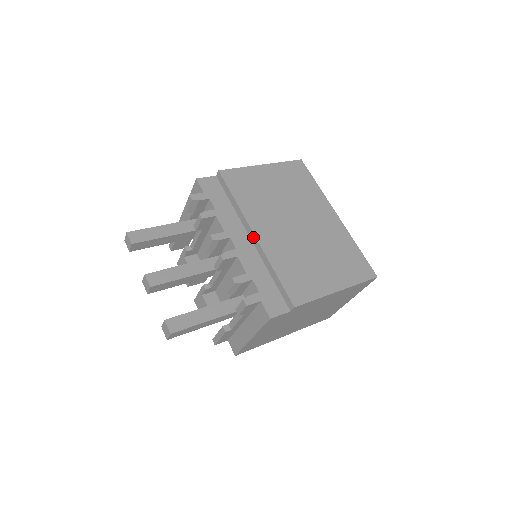
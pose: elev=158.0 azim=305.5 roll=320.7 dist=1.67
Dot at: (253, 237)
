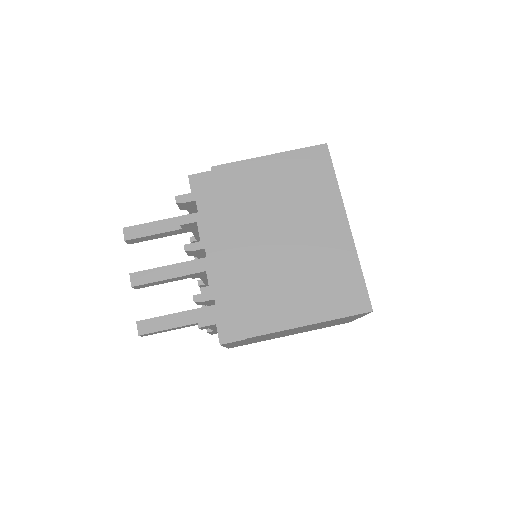
Dot at: (228, 251)
